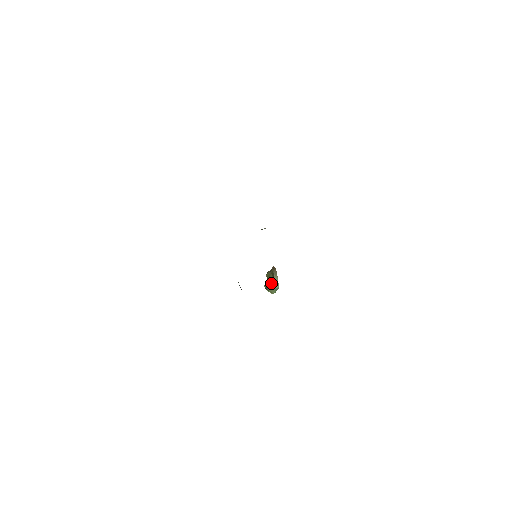
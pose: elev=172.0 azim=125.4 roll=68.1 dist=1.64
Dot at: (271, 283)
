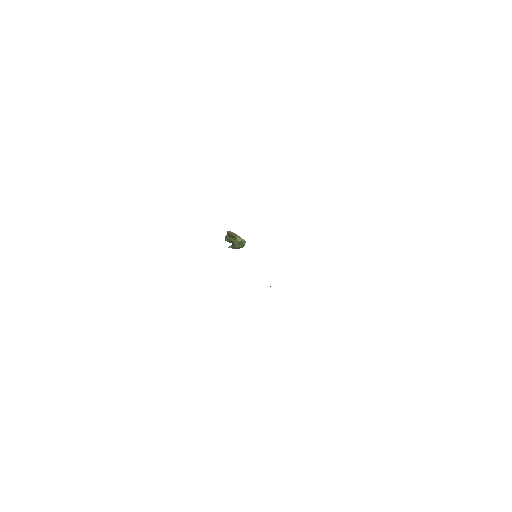
Dot at: (237, 243)
